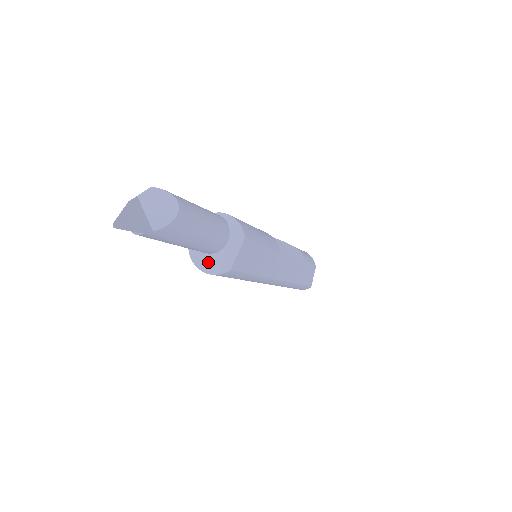
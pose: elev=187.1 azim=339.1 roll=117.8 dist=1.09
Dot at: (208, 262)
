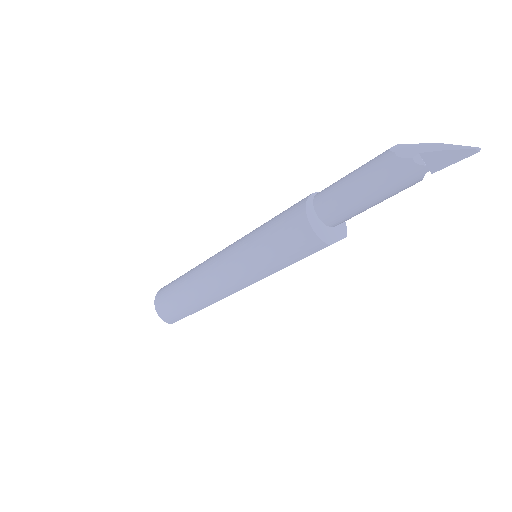
Dot at: (317, 224)
